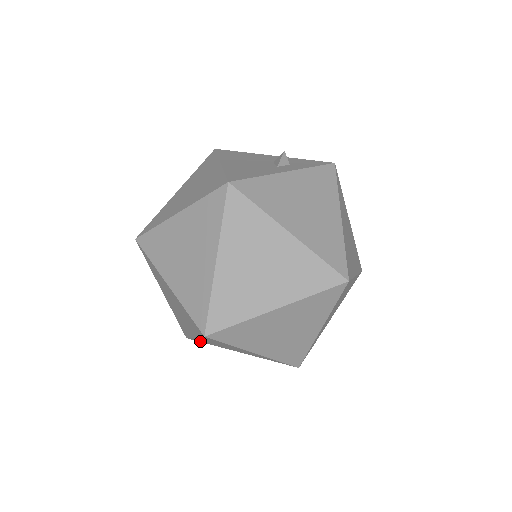
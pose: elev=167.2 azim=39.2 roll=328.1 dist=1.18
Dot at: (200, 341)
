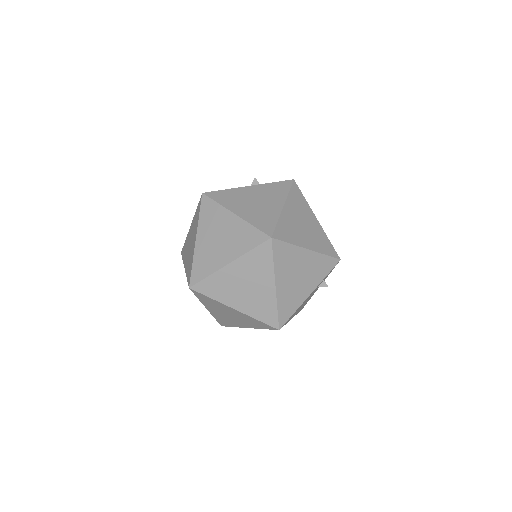
Dot at: (225, 323)
